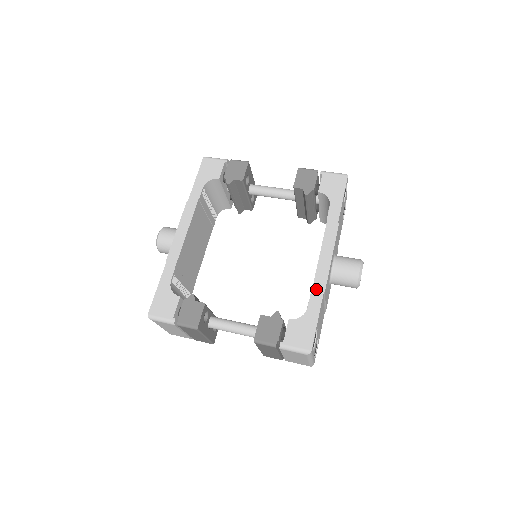
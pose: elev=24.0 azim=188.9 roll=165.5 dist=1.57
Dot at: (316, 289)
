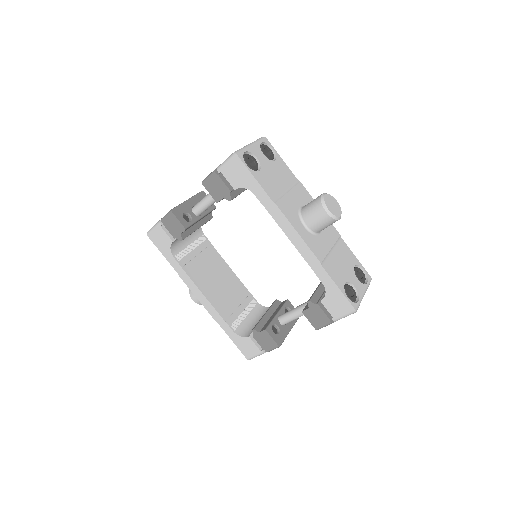
Dot at: (314, 267)
